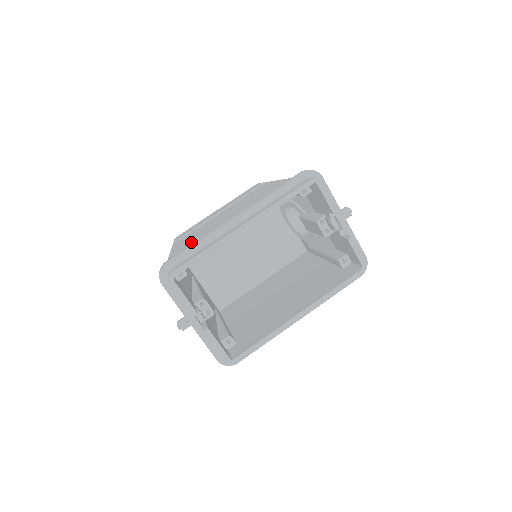
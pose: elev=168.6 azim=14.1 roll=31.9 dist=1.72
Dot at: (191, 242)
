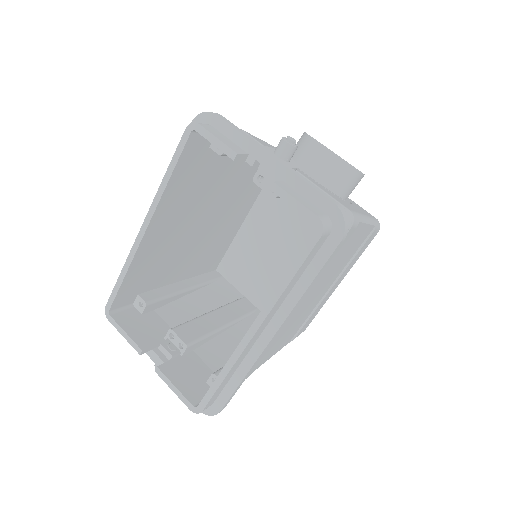
Dot at: occluded
